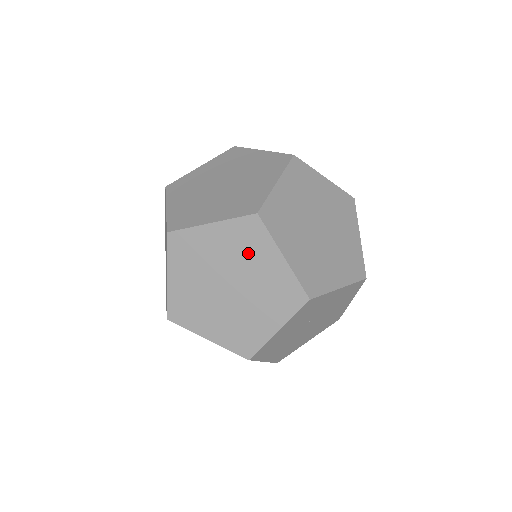
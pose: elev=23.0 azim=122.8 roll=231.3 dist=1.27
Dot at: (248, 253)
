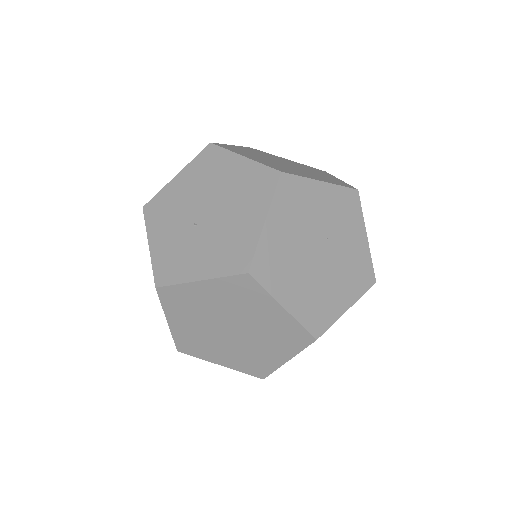
Dot at: occluded
